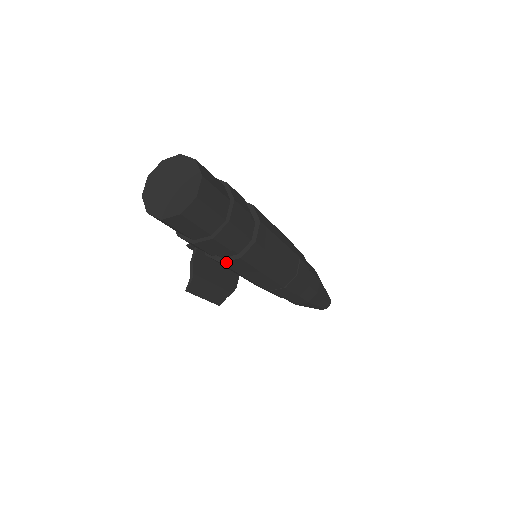
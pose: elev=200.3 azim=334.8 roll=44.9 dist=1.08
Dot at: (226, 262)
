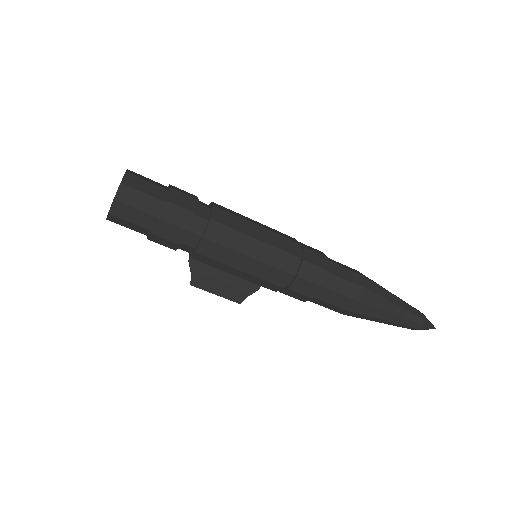
Dot at: (192, 257)
